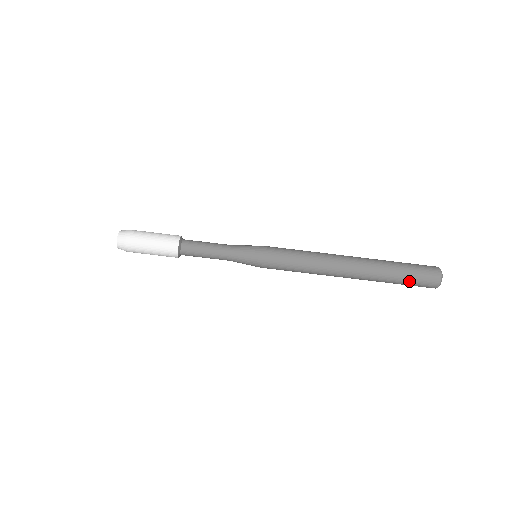
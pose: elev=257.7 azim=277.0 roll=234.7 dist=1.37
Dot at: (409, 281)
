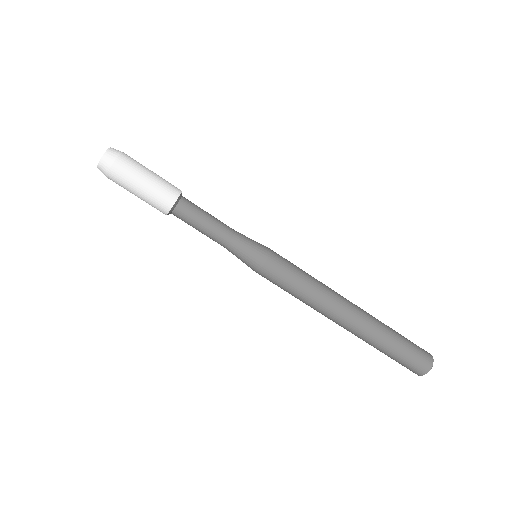
Dot at: (402, 355)
